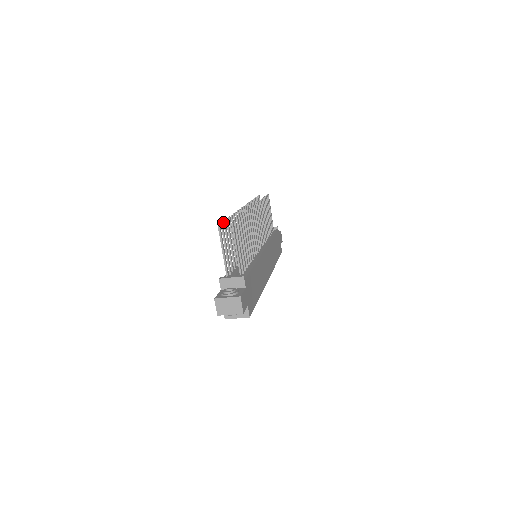
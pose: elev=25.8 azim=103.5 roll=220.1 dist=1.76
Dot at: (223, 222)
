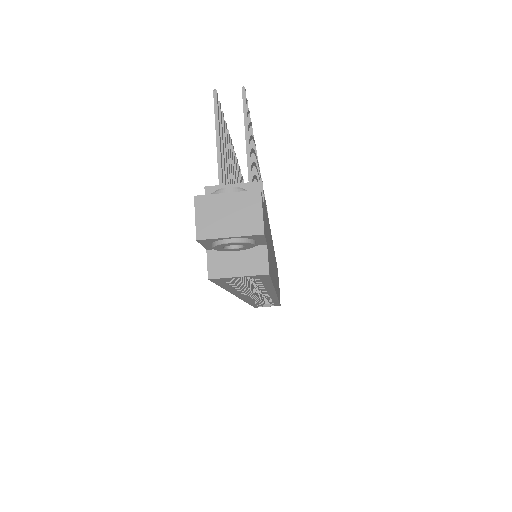
Dot at: occluded
